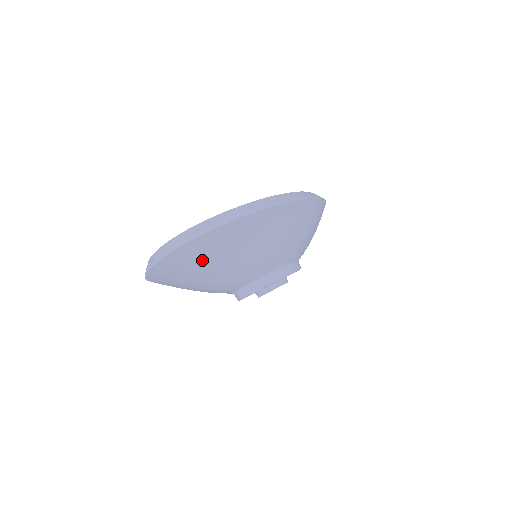
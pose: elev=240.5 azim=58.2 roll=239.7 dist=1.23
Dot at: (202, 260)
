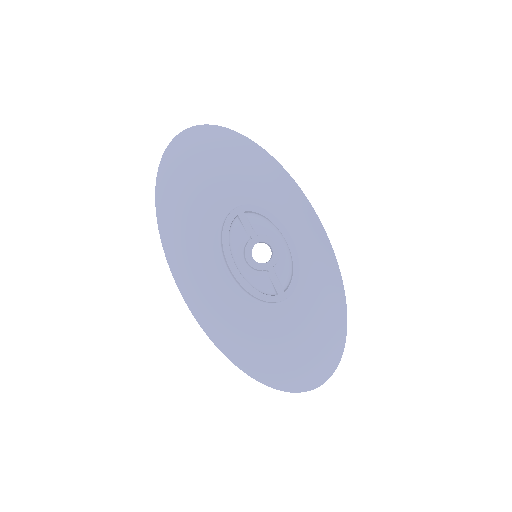
Dot at: (197, 149)
